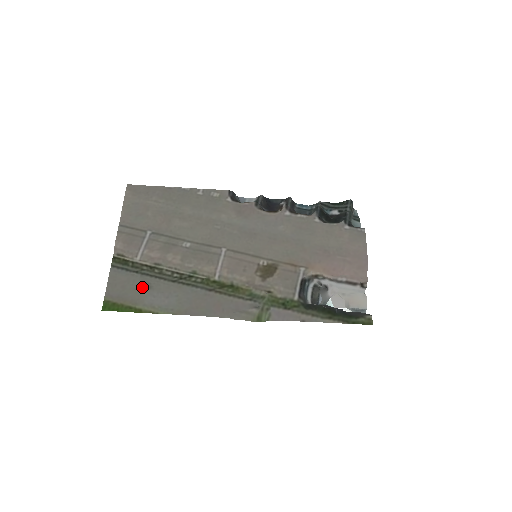
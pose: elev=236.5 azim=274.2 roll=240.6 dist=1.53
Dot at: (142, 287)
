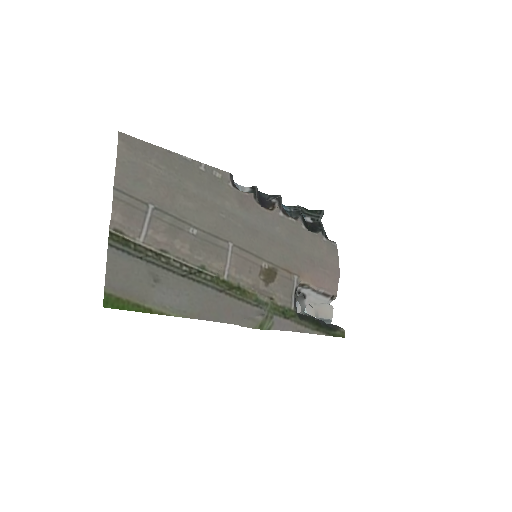
Dot at: (149, 279)
